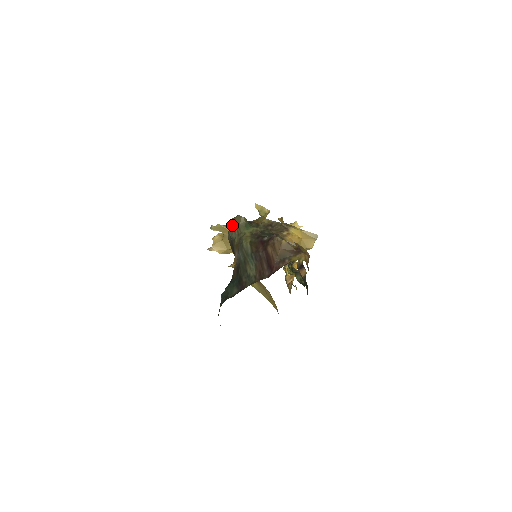
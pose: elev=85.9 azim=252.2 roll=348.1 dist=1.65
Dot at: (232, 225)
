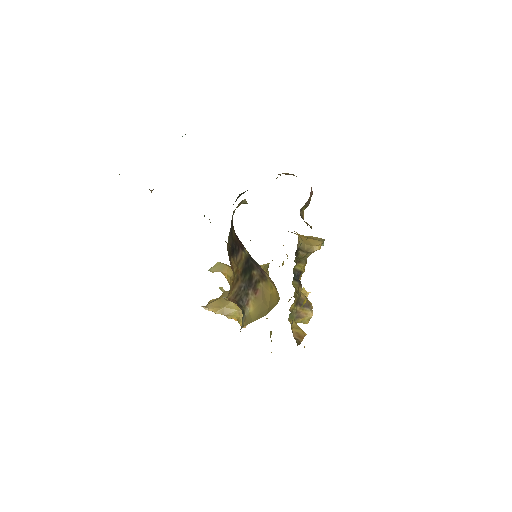
Dot at: occluded
